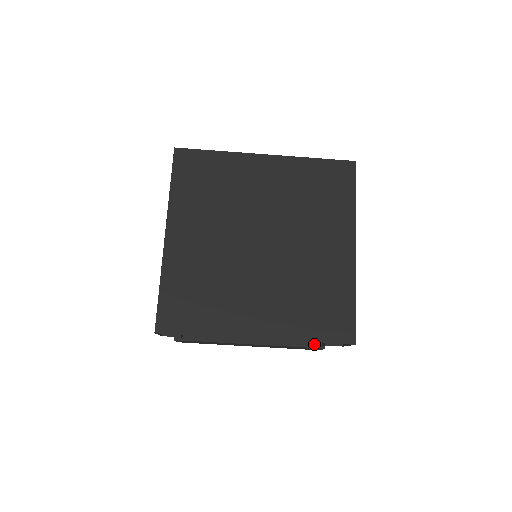
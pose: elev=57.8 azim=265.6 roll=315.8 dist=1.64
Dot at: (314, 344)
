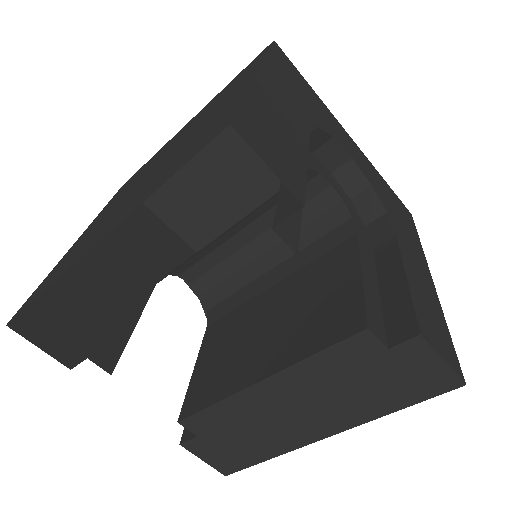
Dot at: (395, 337)
